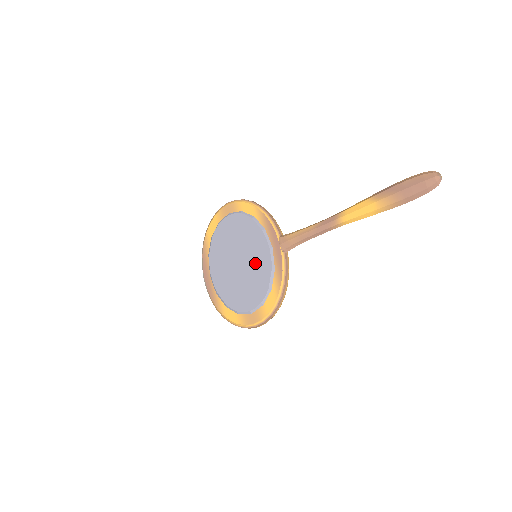
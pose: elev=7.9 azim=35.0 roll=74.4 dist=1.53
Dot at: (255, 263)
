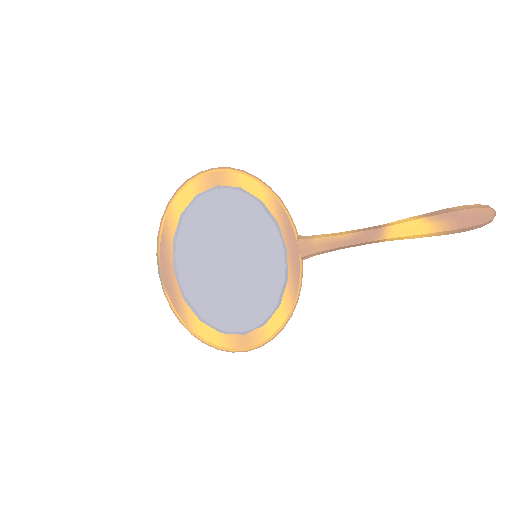
Dot at: (259, 267)
